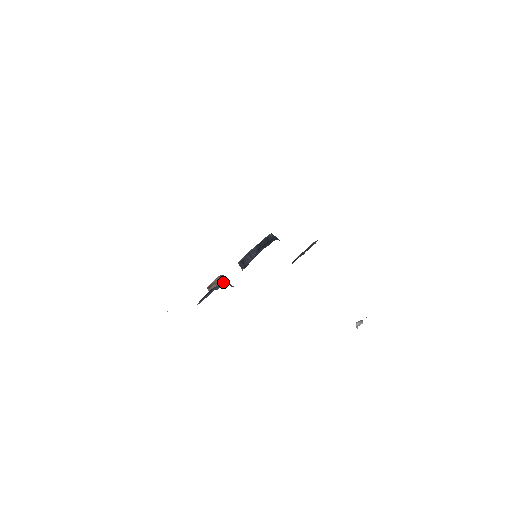
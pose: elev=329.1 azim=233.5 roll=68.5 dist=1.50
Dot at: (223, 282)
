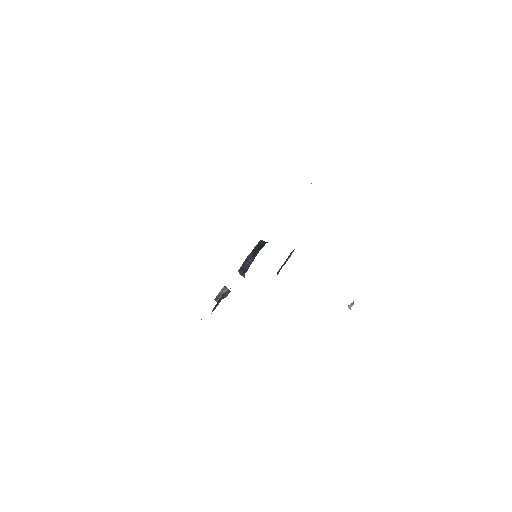
Dot at: (228, 291)
